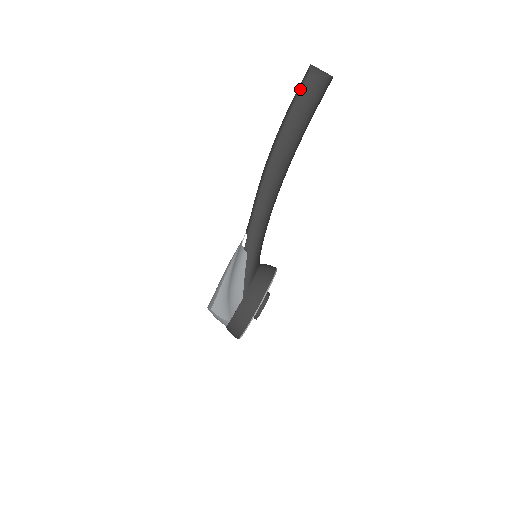
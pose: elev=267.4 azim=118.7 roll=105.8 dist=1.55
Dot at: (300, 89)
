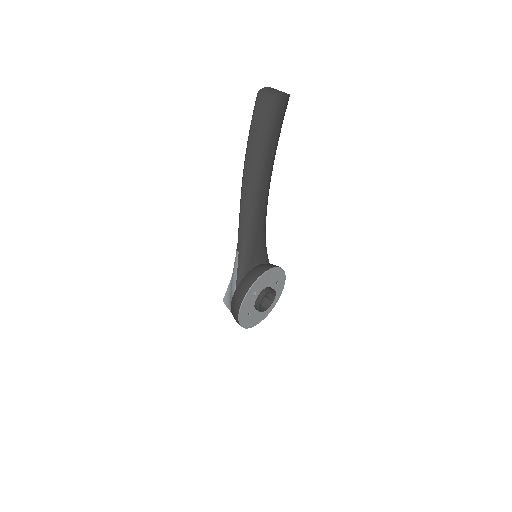
Dot at: (253, 110)
